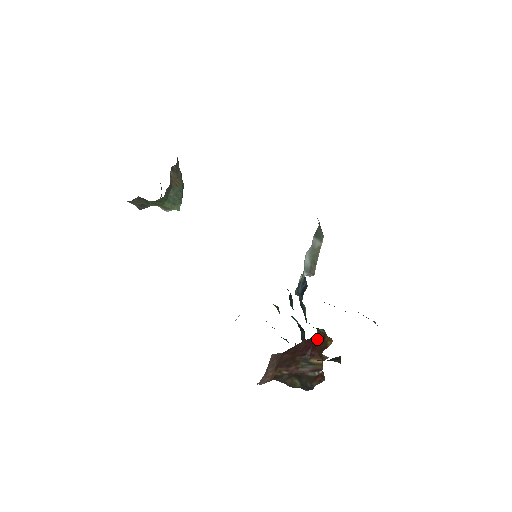
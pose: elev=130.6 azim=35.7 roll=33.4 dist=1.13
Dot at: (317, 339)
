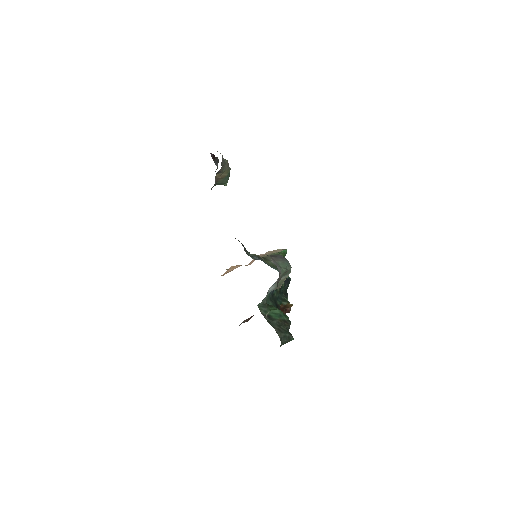
Dot at: occluded
